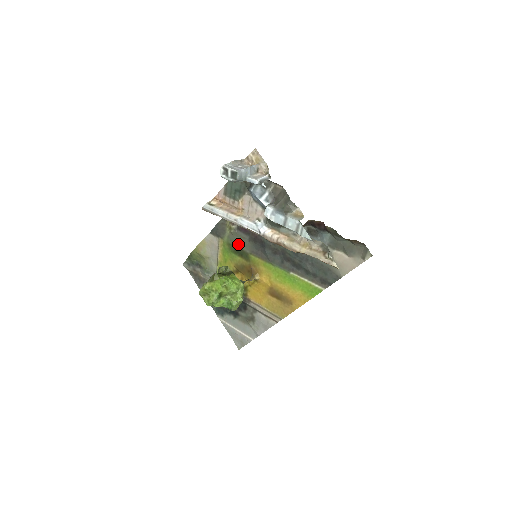
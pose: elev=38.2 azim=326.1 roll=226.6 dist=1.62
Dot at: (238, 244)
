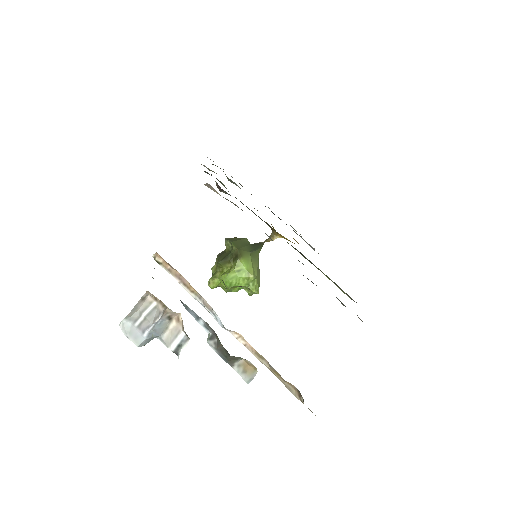
Dot at: occluded
